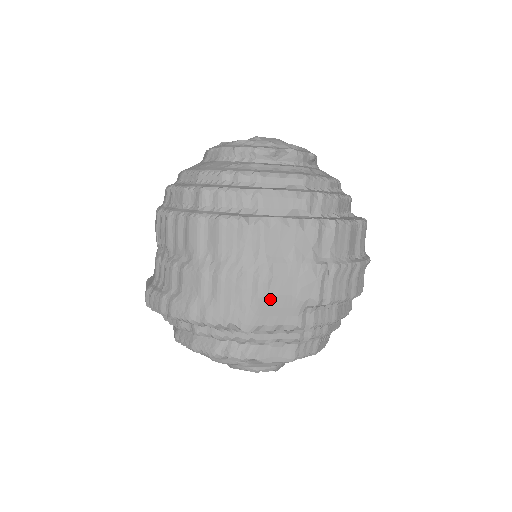
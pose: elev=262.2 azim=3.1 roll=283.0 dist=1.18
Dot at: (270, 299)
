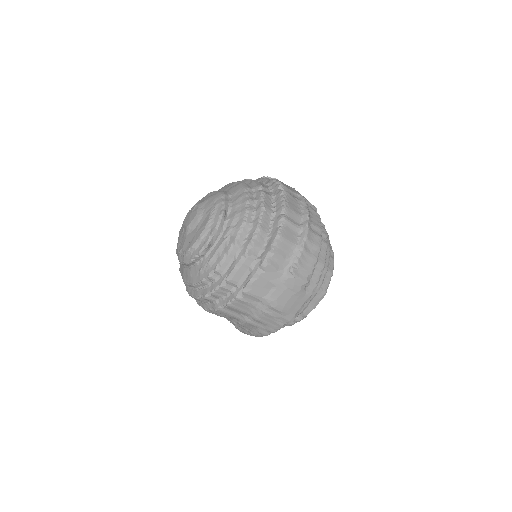
Dot at: (286, 306)
